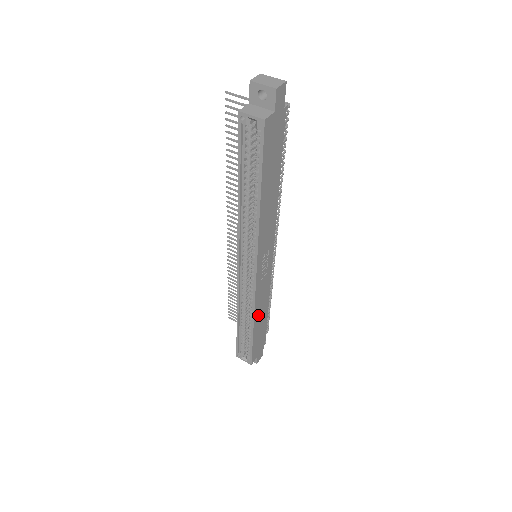
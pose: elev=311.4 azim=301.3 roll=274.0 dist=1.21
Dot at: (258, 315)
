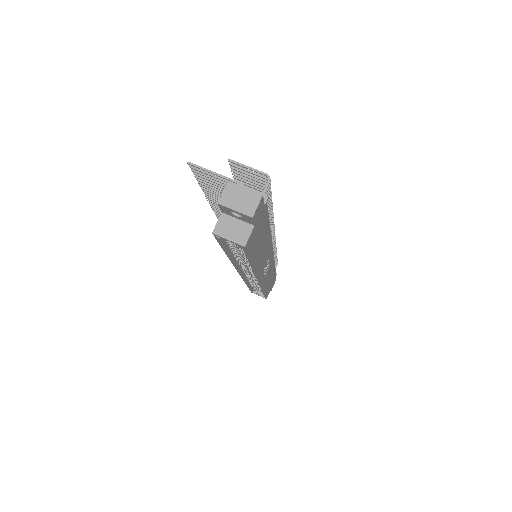
Dot at: (266, 283)
